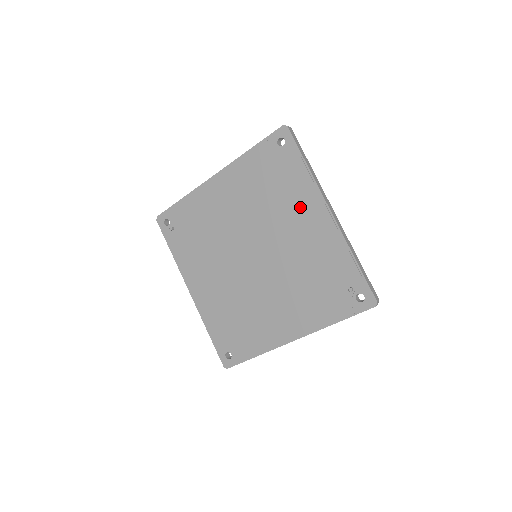
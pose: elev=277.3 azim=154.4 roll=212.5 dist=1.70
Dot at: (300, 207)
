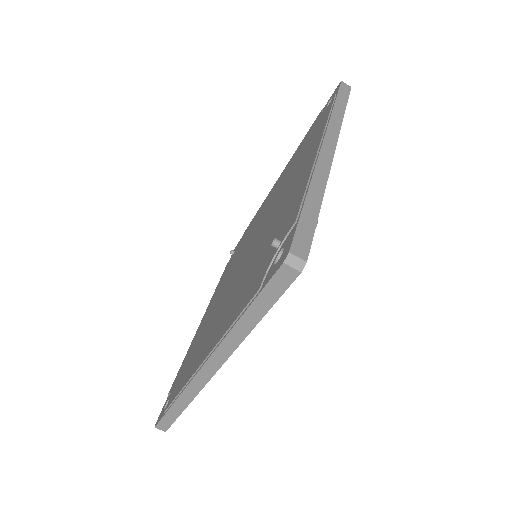
Dot at: (304, 160)
